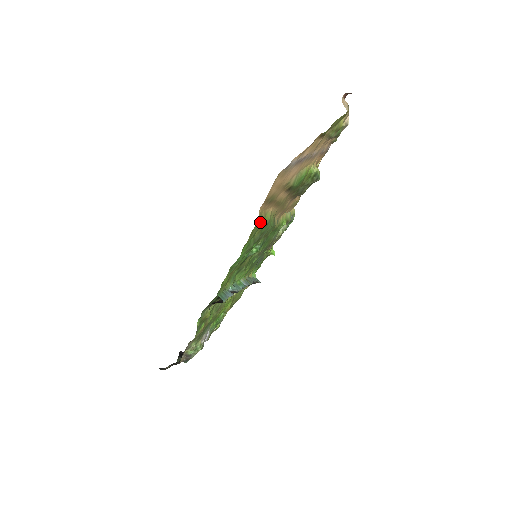
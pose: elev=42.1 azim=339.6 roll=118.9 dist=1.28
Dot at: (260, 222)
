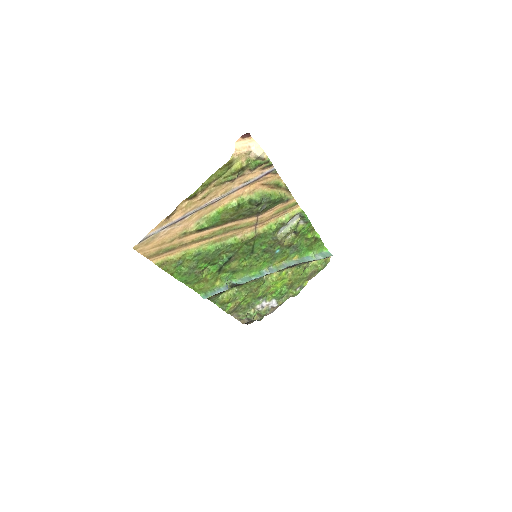
Dot at: (171, 262)
